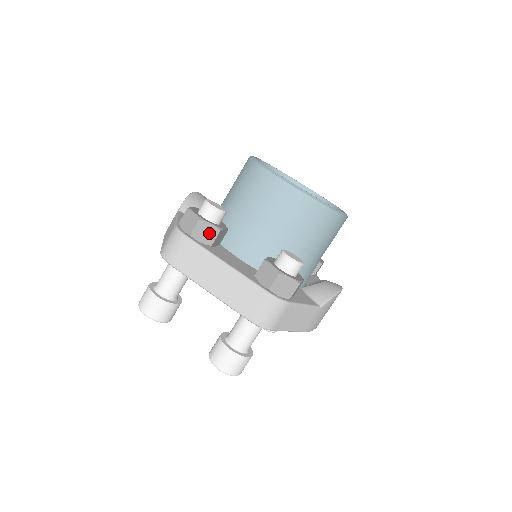
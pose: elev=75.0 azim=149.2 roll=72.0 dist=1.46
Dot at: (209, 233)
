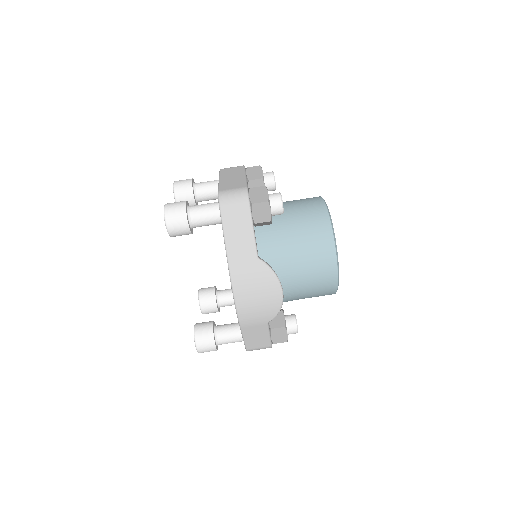
Dot at: (256, 175)
